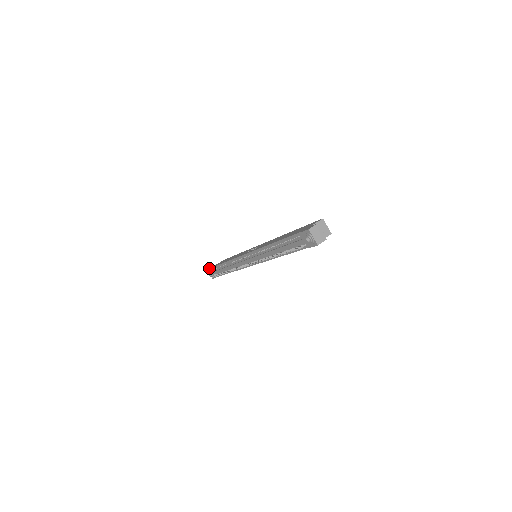
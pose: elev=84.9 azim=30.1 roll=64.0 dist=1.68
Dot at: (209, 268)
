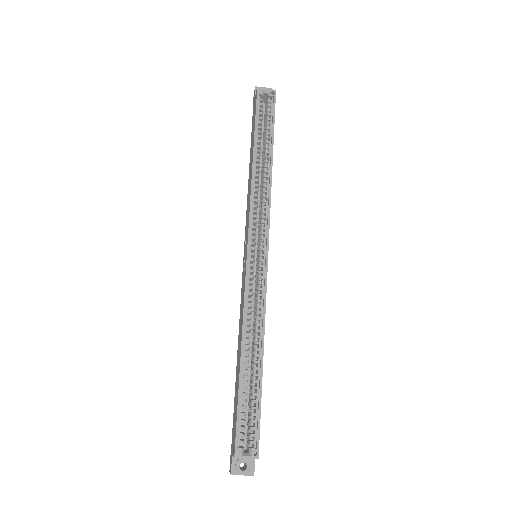
Dot at: occluded
